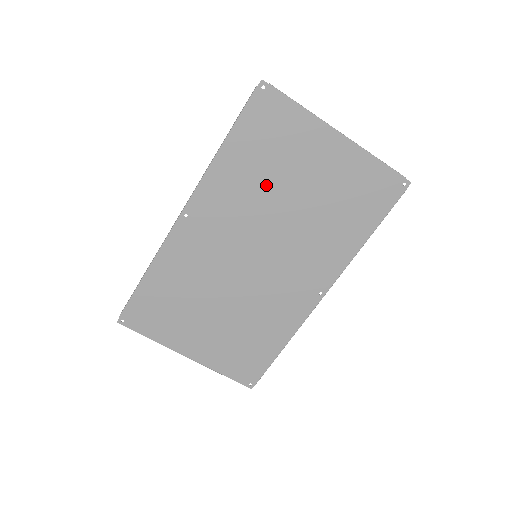
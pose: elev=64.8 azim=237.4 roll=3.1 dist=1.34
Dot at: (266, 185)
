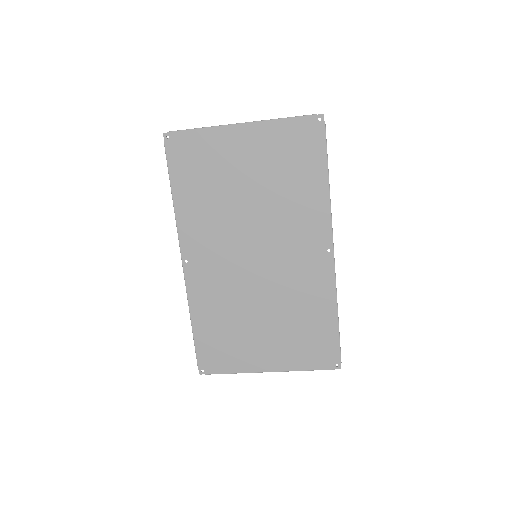
Dot at: (221, 199)
